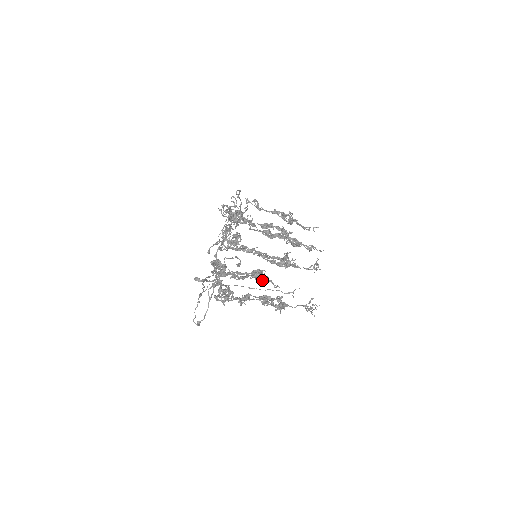
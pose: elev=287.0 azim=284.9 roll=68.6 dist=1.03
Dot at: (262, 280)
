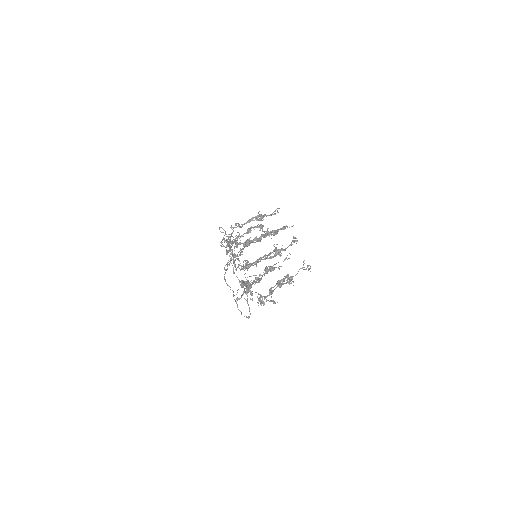
Dot at: (270, 271)
